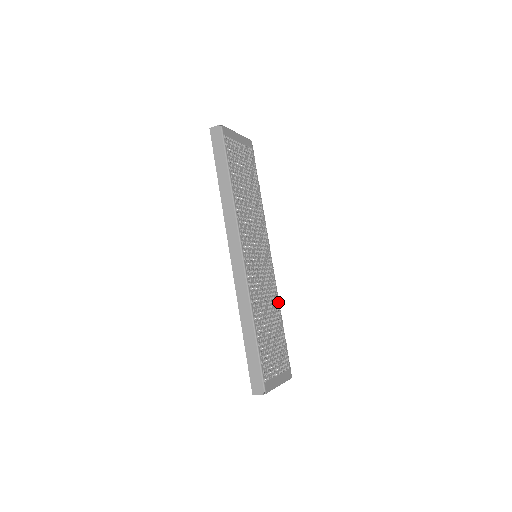
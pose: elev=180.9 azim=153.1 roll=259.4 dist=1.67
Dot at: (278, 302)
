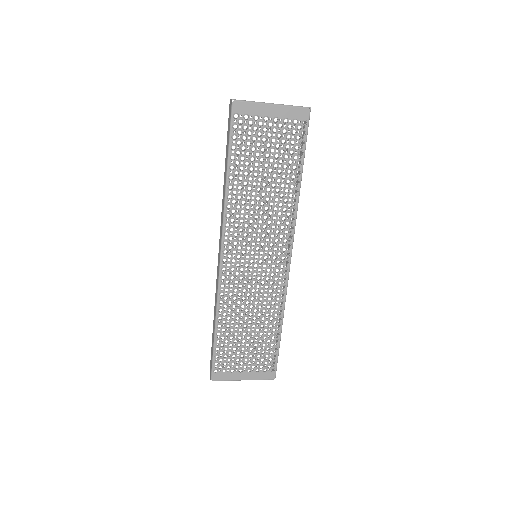
Dot at: (282, 307)
